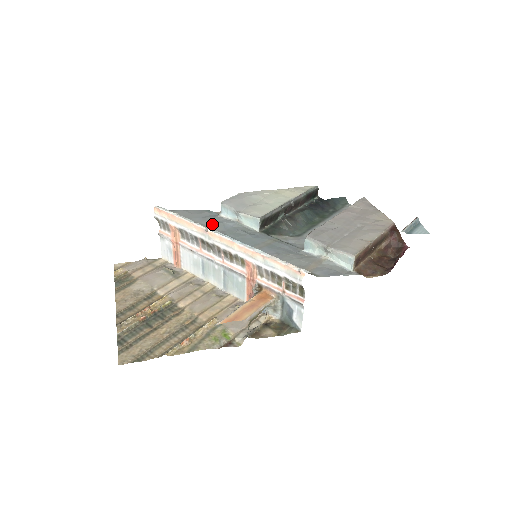
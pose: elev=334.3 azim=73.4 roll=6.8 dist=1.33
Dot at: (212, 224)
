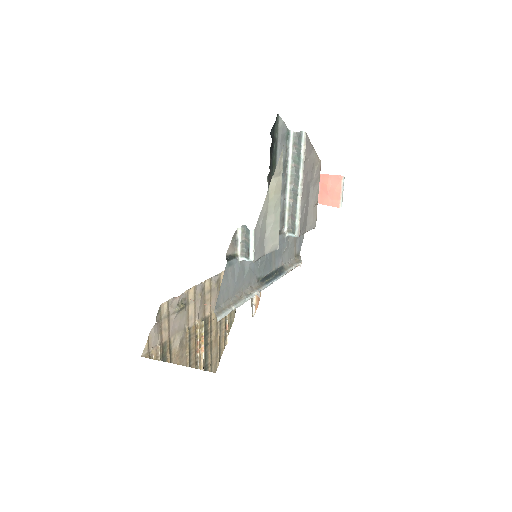
Dot at: (246, 279)
